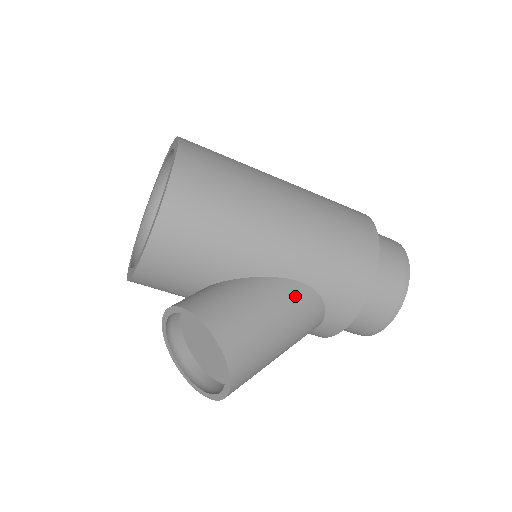
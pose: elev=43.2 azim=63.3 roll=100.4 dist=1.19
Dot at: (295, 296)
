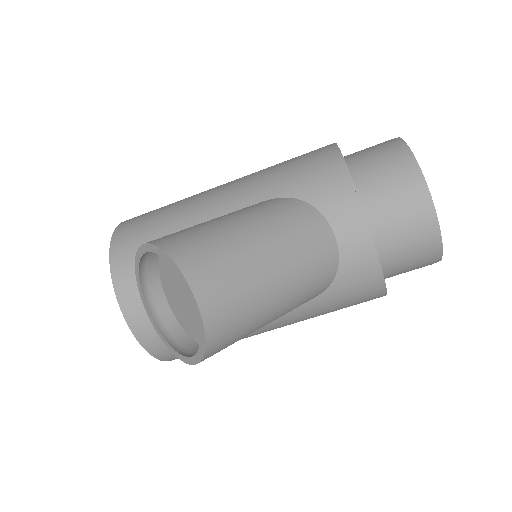
Dot at: (254, 206)
